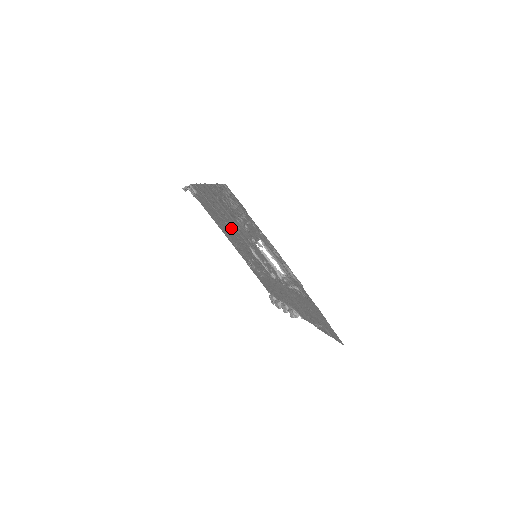
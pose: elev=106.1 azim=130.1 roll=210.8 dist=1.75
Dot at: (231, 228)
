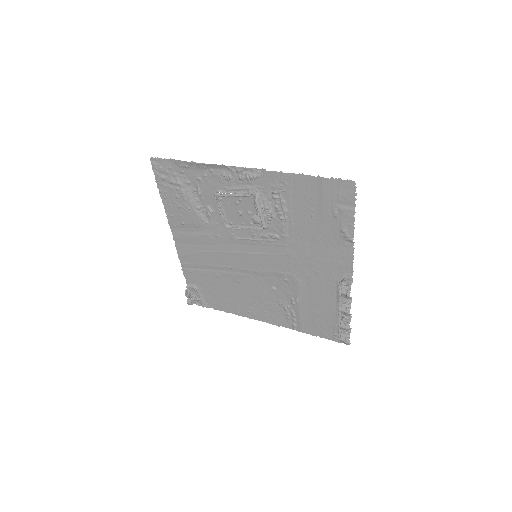
Dot at: (227, 266)
